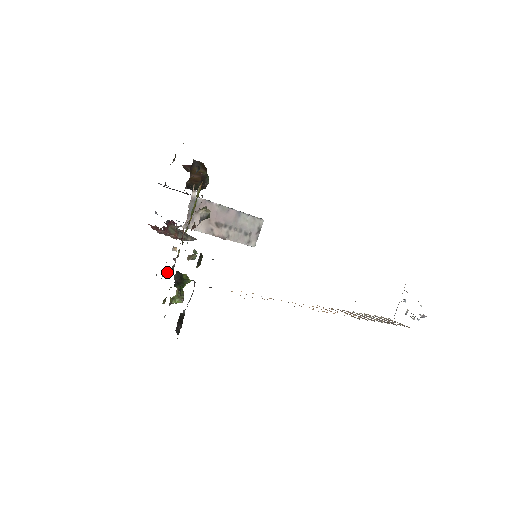
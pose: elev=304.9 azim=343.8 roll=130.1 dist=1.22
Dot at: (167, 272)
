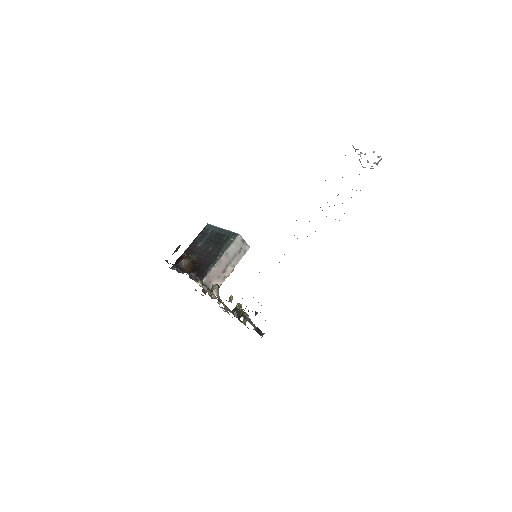
Dot at: occluded
